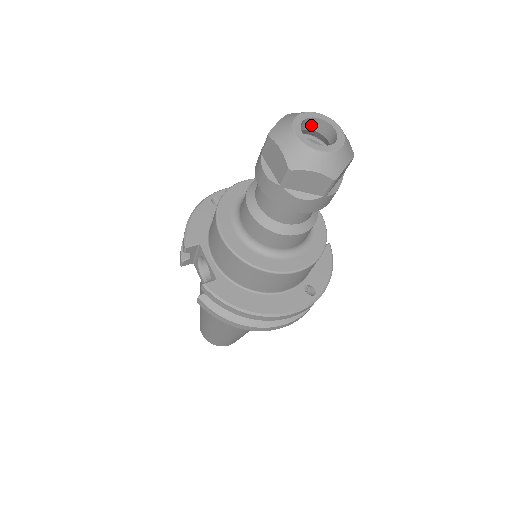
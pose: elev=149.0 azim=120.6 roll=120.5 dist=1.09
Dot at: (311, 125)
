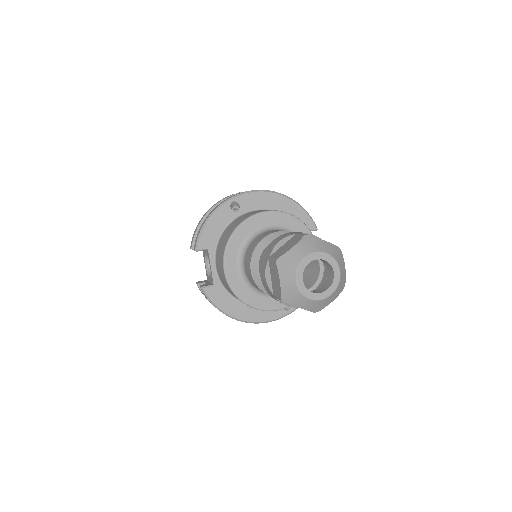
Dot at: (317, 258)
